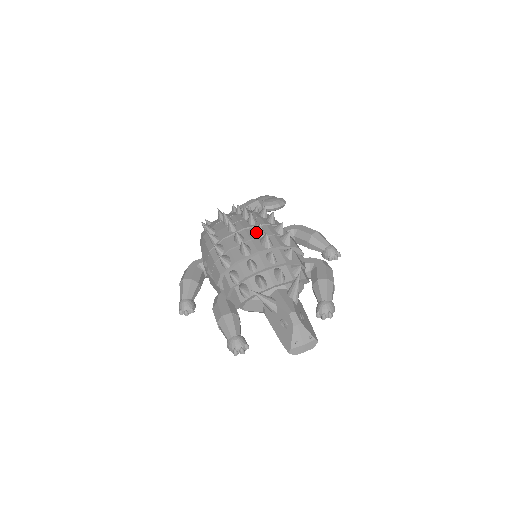
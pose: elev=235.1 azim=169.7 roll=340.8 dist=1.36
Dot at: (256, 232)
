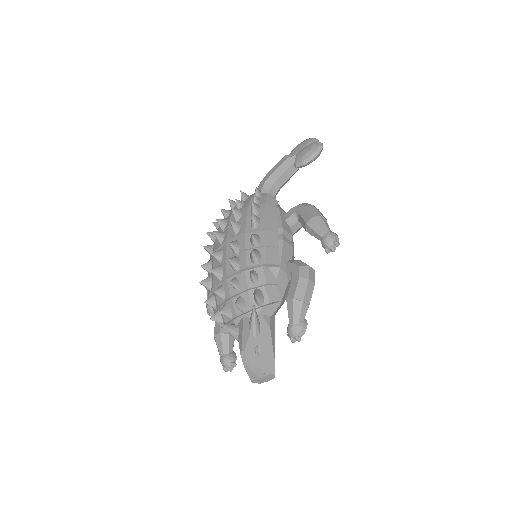
Dot at: (231, 248)
